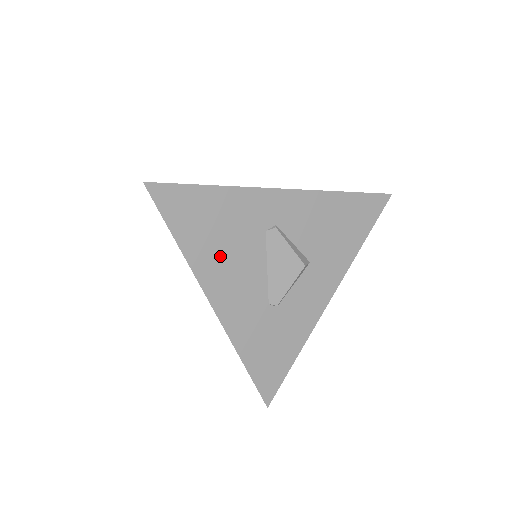
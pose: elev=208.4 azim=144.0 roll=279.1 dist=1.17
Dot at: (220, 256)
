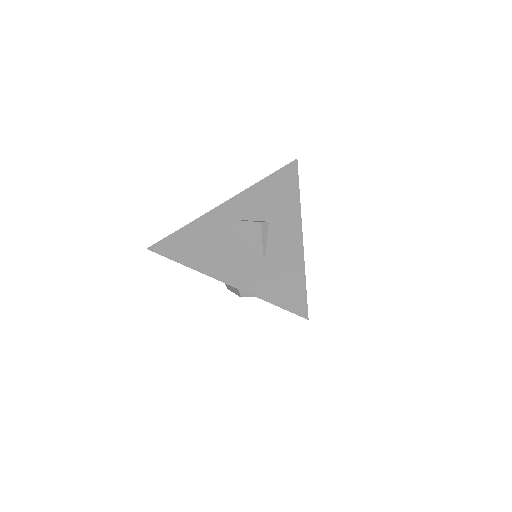
Dot at: (208, 254)
